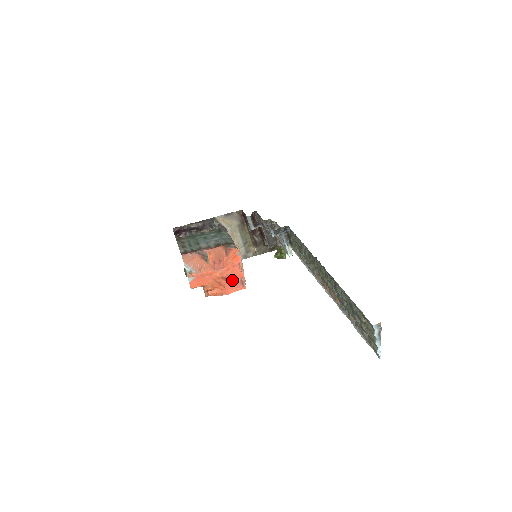
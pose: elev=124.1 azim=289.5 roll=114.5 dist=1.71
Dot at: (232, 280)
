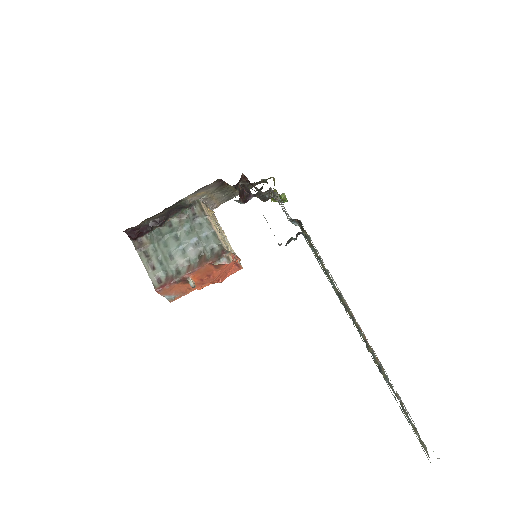
Dot at: (225, 273)
